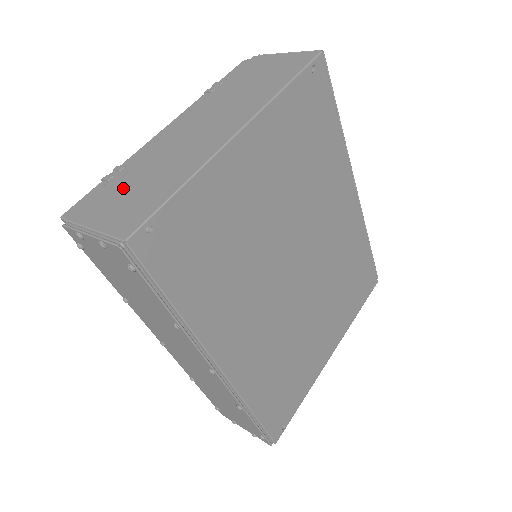
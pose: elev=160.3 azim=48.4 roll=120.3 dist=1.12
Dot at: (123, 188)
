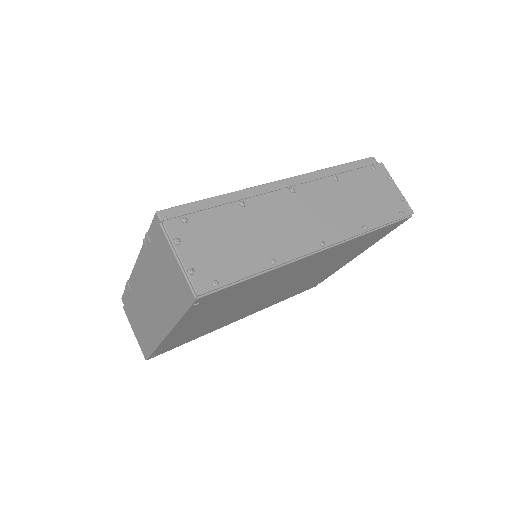
Dot at: (135, 315)
